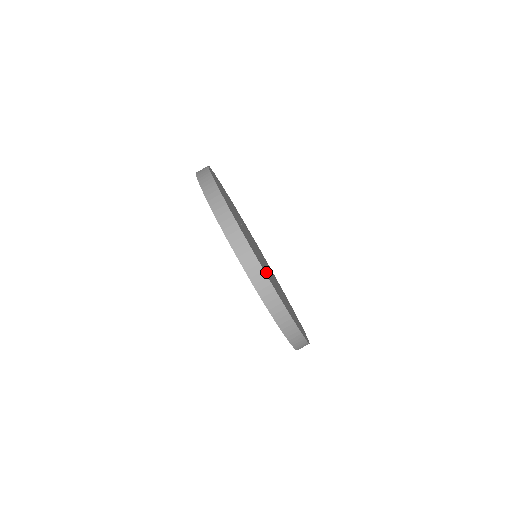
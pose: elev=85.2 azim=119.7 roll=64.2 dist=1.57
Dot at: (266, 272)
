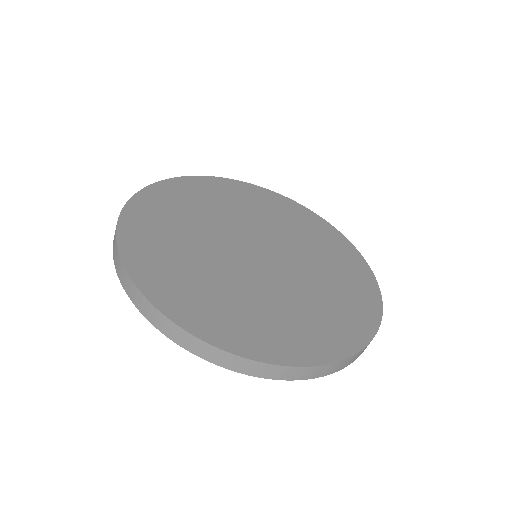
Dot at: (250, 331)
